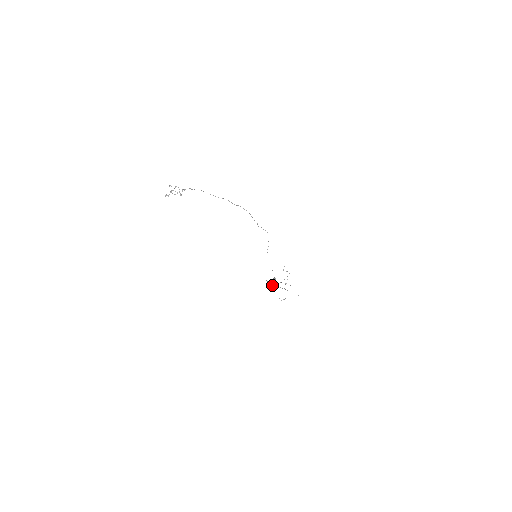
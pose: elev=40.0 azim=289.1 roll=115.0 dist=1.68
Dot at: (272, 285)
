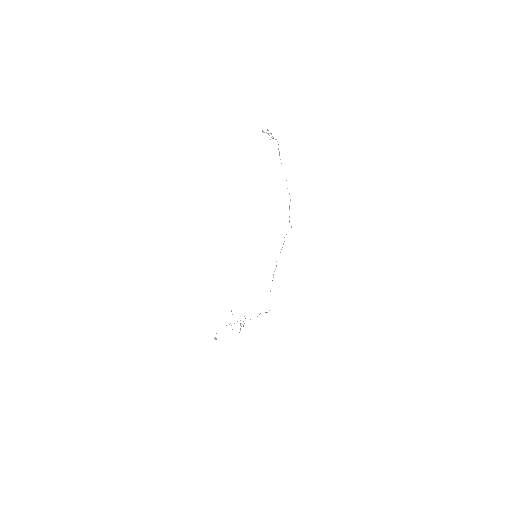
Dot at: (232, 314)
